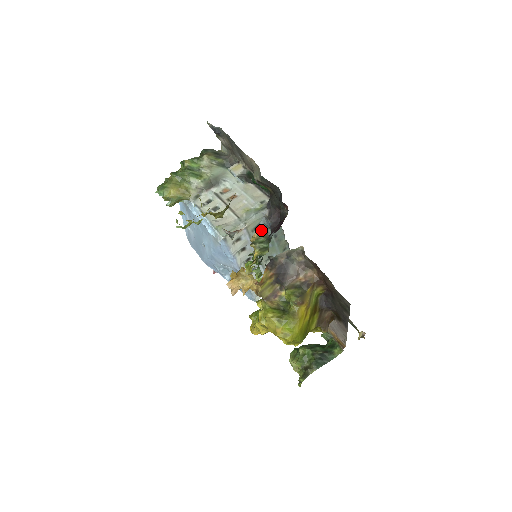
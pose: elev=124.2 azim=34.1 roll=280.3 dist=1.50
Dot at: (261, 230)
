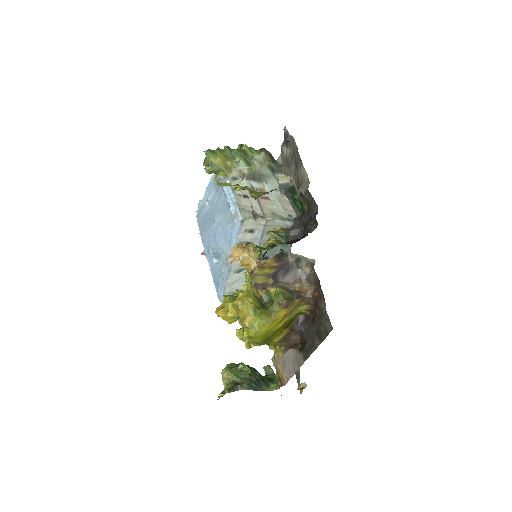
Dot at: occluded
